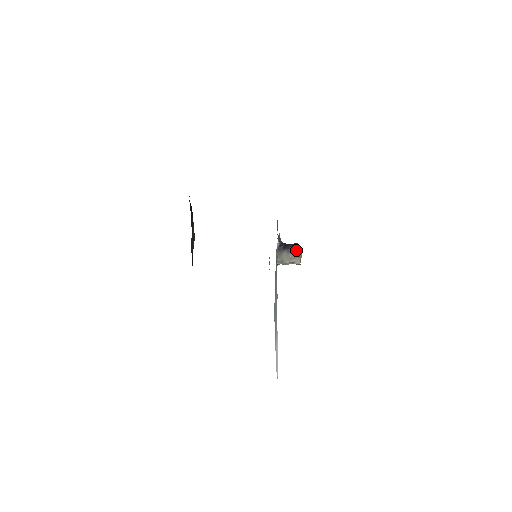
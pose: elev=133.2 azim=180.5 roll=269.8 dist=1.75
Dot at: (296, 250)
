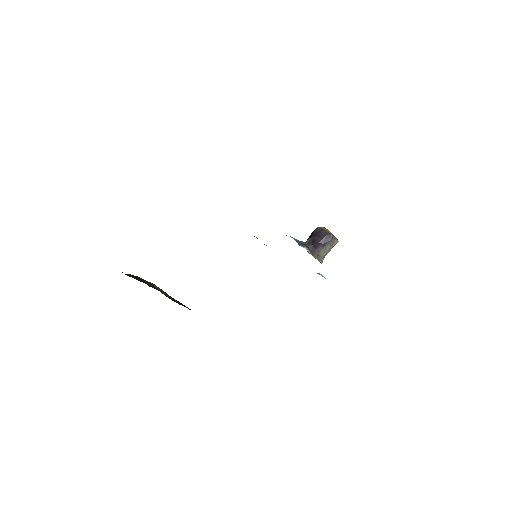
Dot at: (329, 238)
